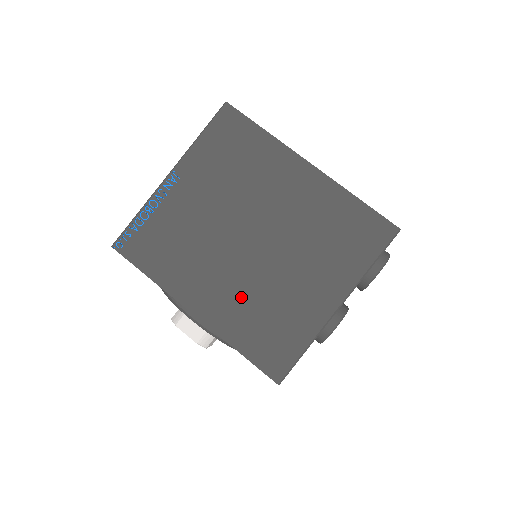
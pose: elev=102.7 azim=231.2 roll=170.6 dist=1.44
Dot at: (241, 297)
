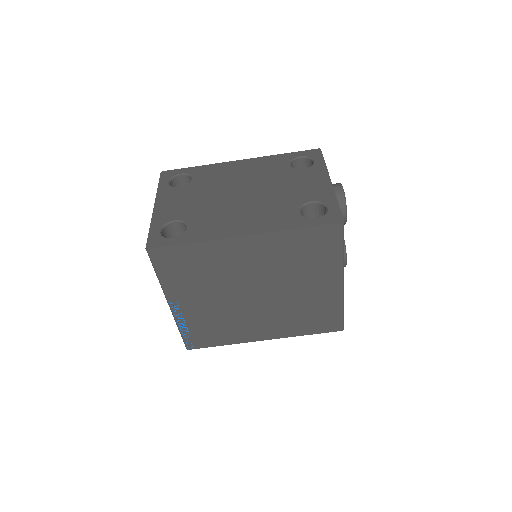
Dot at: (282, 318)
